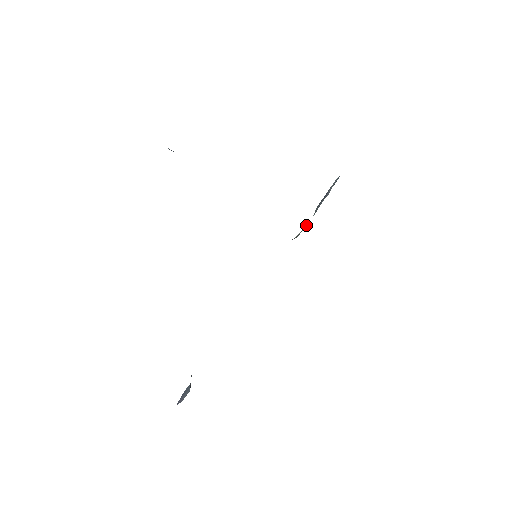
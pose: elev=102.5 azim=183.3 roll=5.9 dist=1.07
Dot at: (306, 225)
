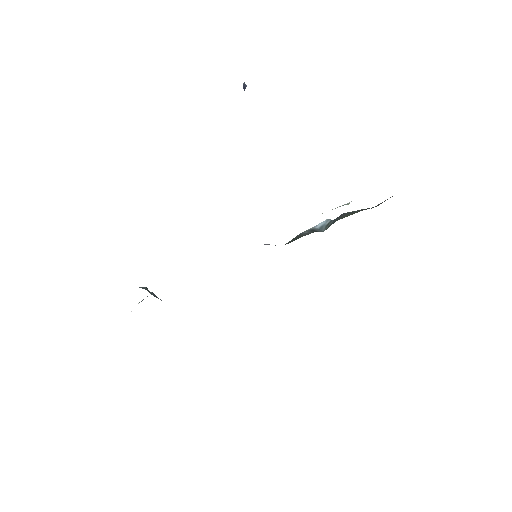
Dot at: occluded
